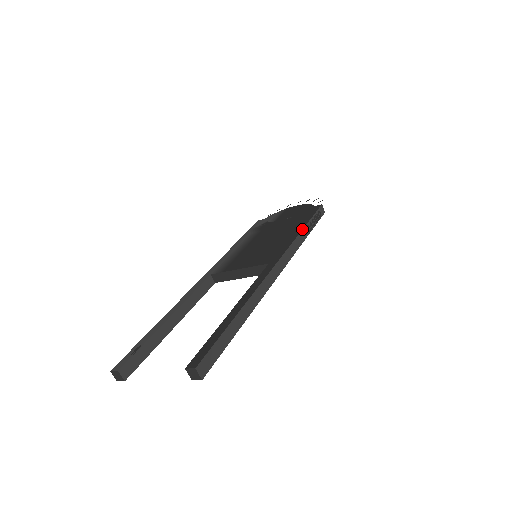
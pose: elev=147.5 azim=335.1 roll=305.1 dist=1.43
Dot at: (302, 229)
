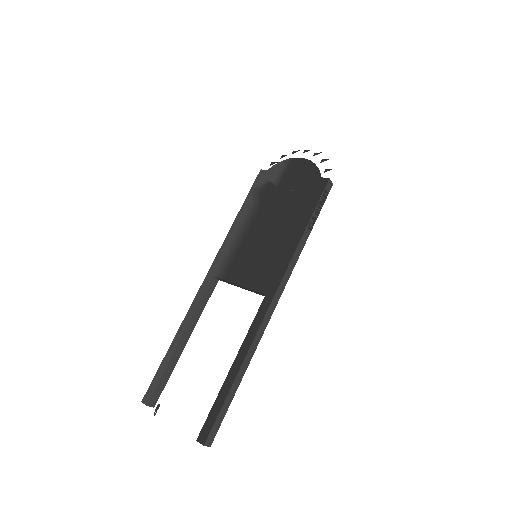
Dot at: (302, 235)
